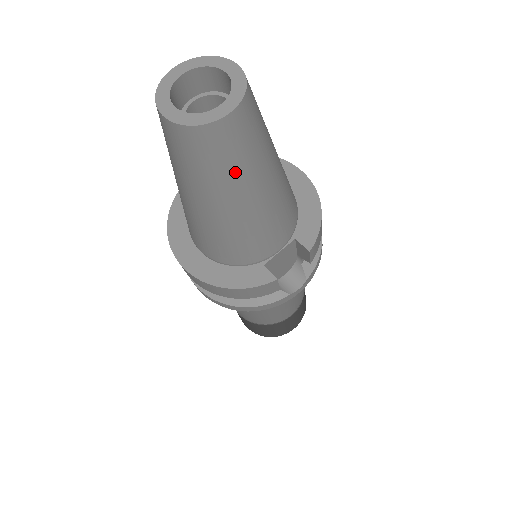
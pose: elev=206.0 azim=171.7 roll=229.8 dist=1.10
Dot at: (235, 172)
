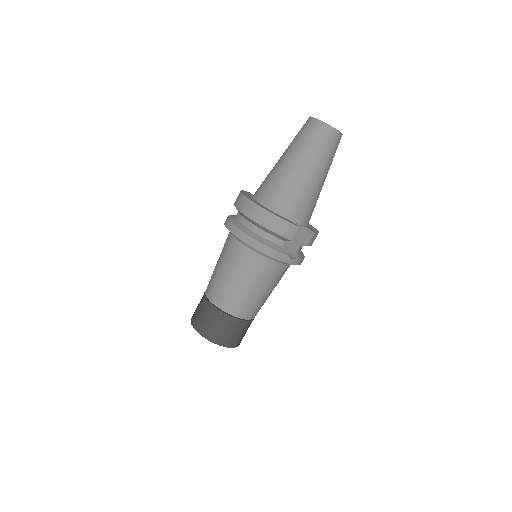
Dot at: (323, 155)
